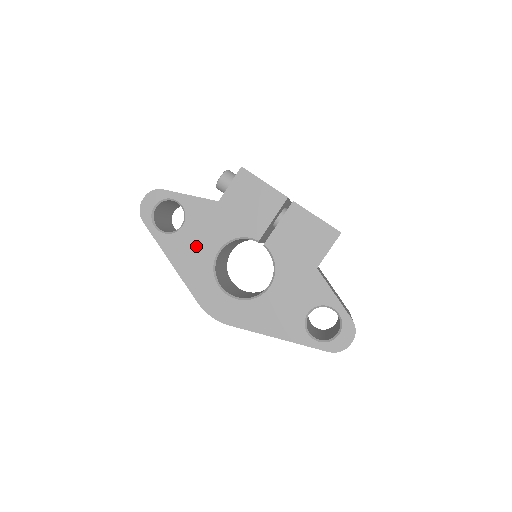
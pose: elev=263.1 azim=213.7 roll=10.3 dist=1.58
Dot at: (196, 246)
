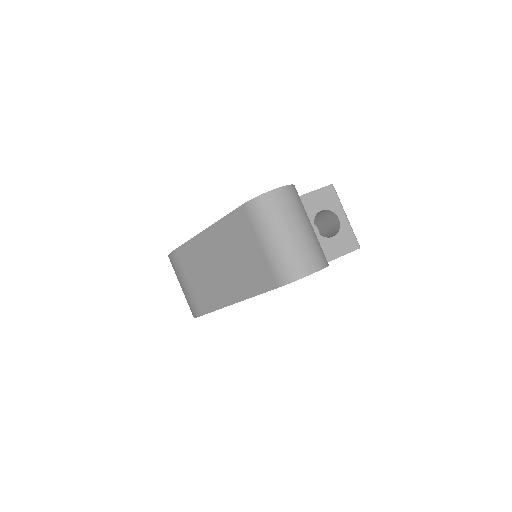
Dot at: occluded
